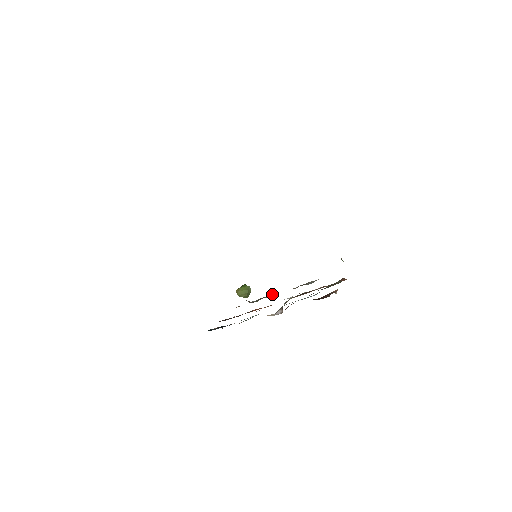
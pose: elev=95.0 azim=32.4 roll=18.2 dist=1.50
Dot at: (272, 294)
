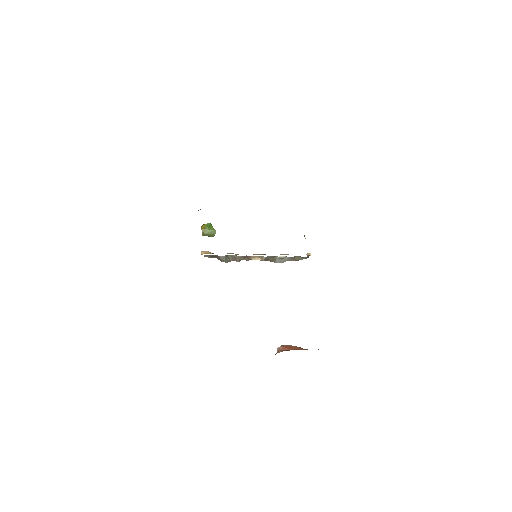
Dot at: (241, 256)
